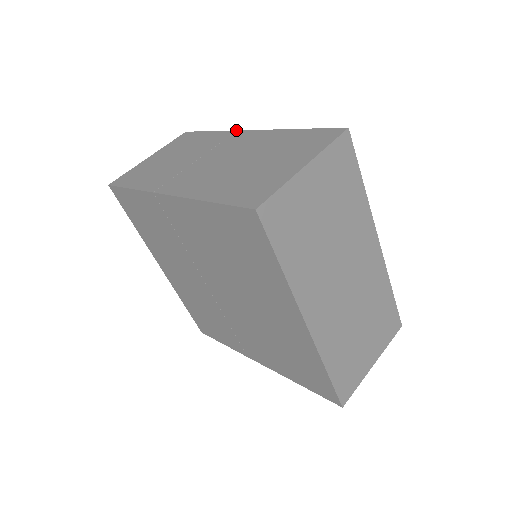
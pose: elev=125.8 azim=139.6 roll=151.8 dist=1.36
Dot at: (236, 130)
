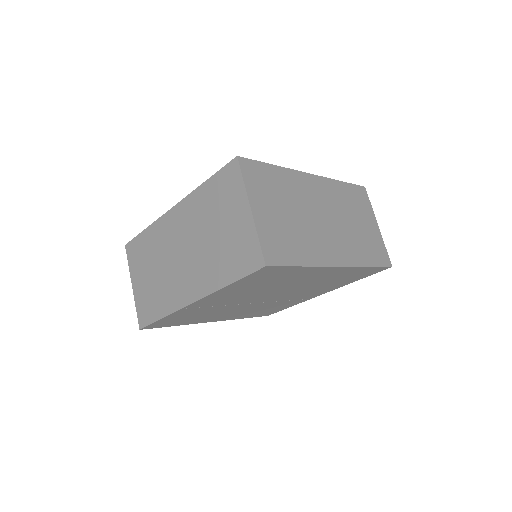
Dot at: (161, 216)
